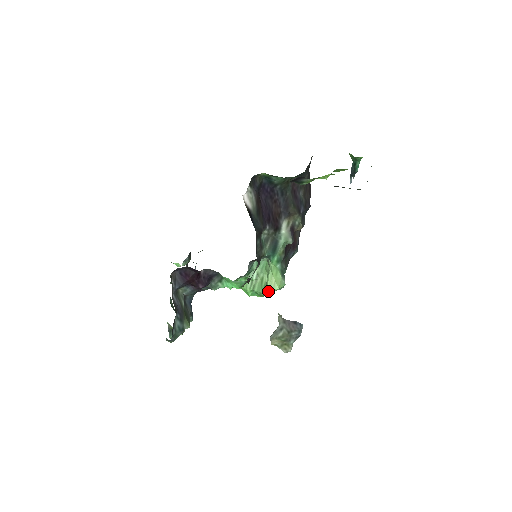
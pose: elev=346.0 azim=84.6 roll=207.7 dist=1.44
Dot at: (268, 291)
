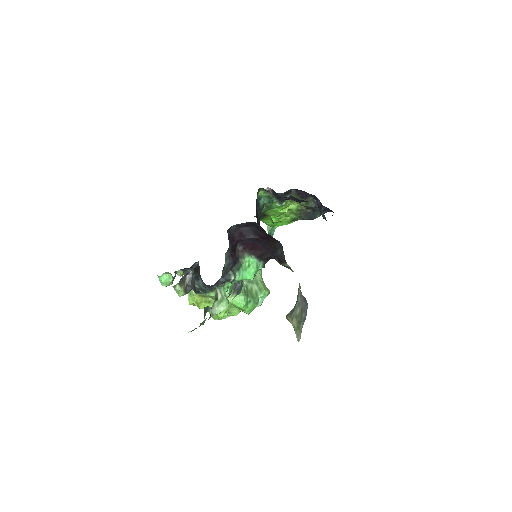
Dot at: (264, 293)
